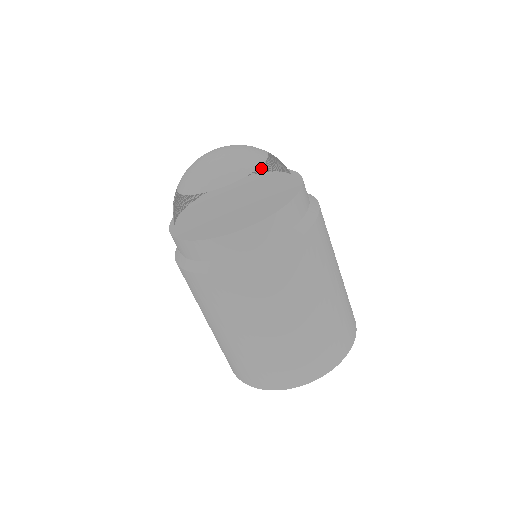
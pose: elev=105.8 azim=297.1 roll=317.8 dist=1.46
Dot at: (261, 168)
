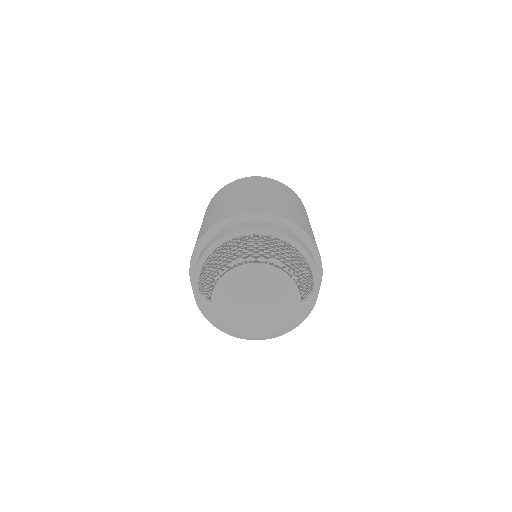
Dot at: (300, 256)
